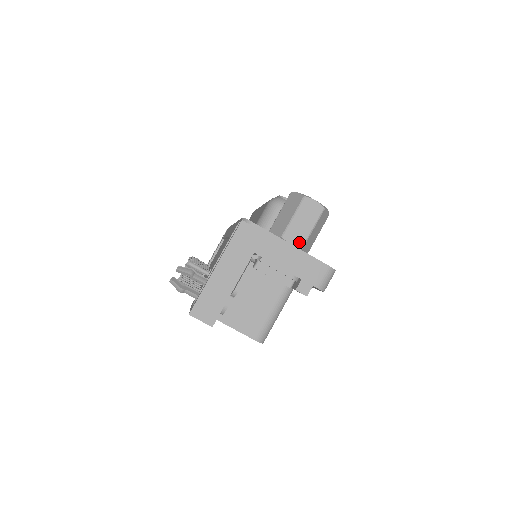
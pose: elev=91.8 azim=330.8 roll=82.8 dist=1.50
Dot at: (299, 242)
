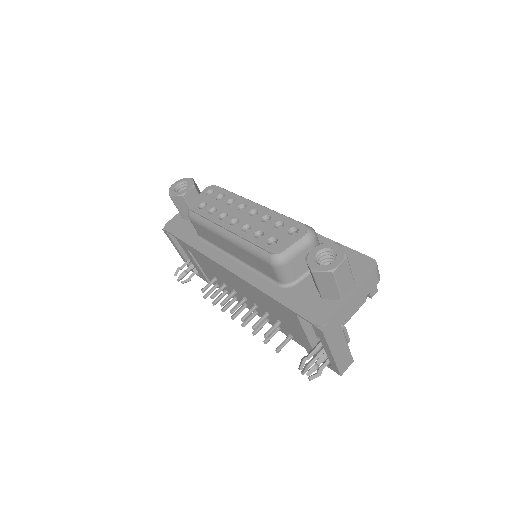
Dot at: (351, 286)
